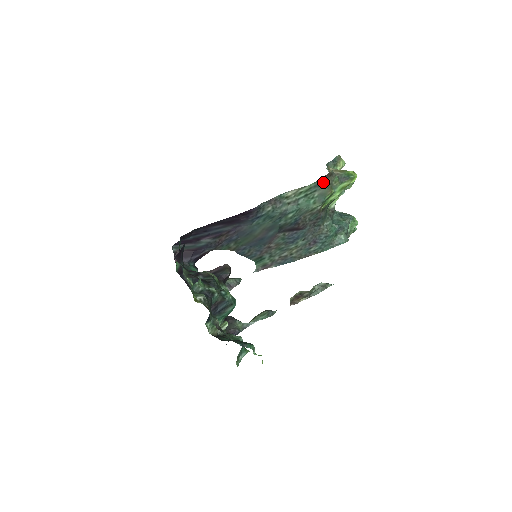
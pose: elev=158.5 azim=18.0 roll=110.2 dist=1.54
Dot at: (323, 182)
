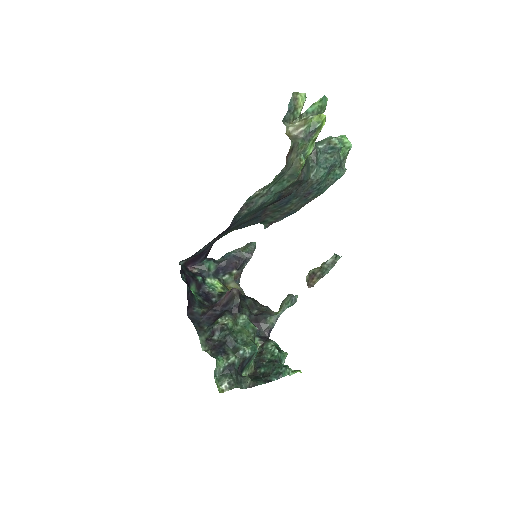
Dot at: (287, 167)
